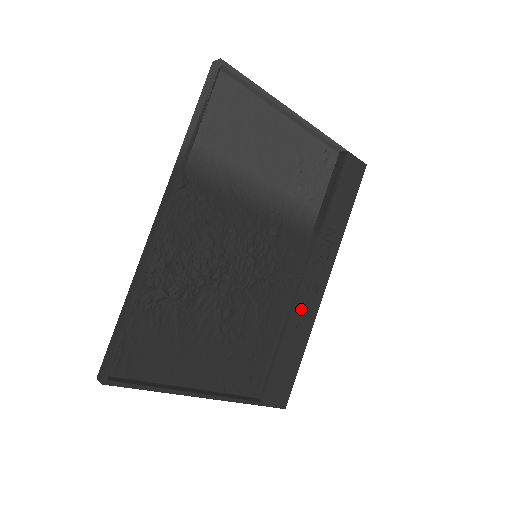
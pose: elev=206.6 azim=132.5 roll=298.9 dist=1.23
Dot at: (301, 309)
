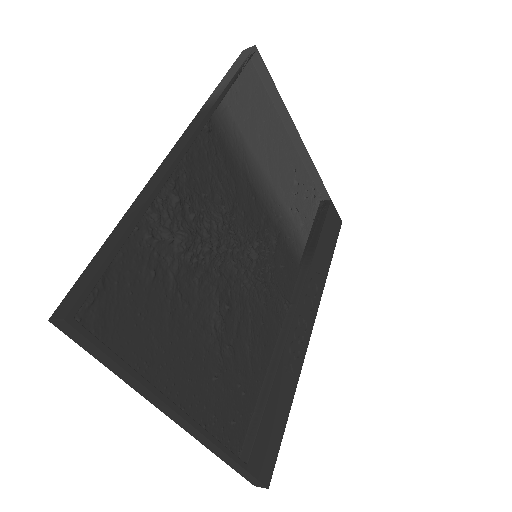
Dot at: (292, 343)
